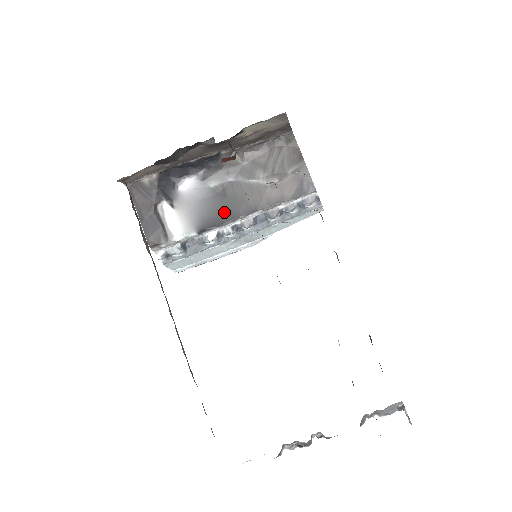
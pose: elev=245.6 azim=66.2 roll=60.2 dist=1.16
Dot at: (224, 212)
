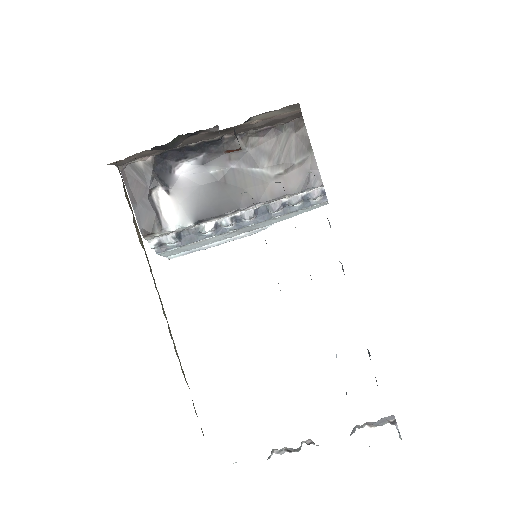
Dot at: (223, 202)
